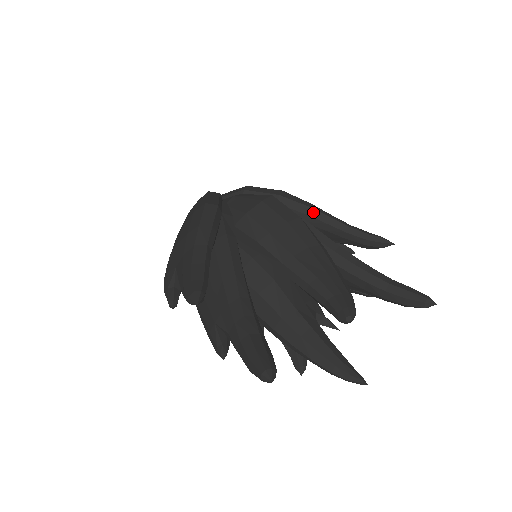
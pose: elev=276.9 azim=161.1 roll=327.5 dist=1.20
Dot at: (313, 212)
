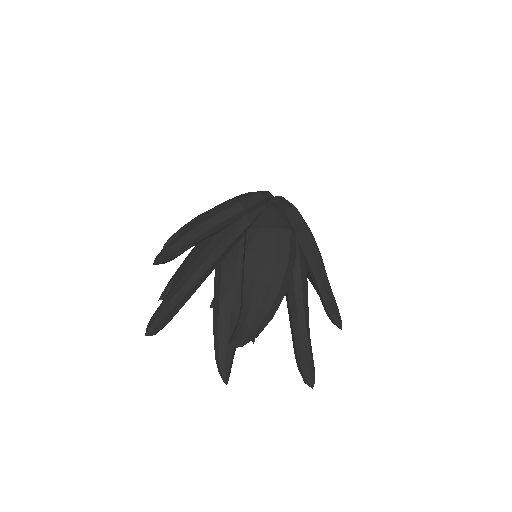
Dot at: (312, 261)
